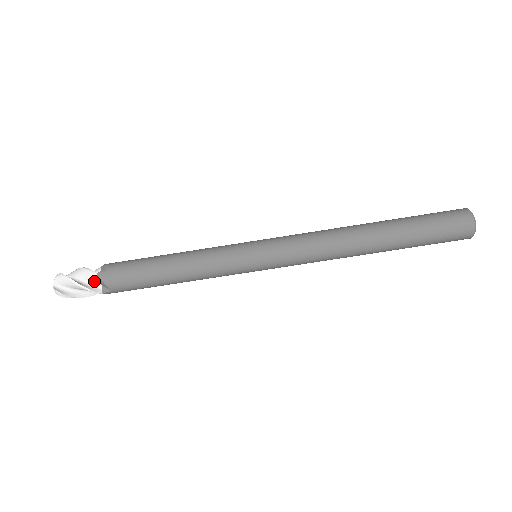
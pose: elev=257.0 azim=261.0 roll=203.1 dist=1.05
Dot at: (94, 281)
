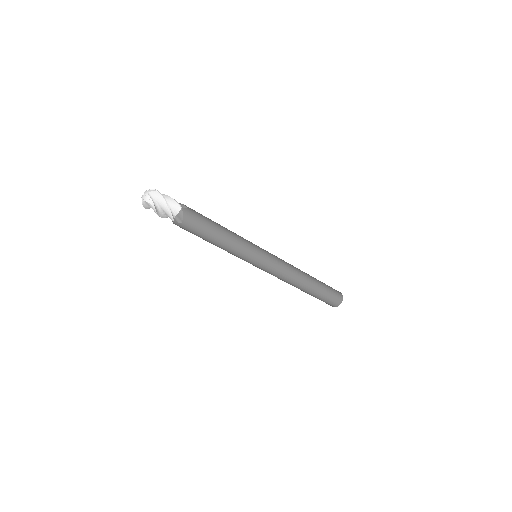
Dot at: (175, 210)
